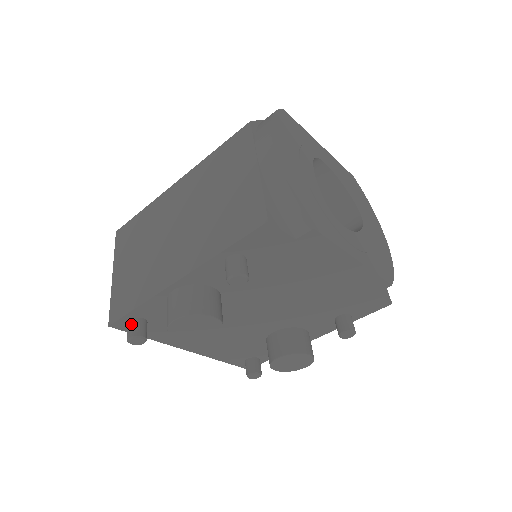
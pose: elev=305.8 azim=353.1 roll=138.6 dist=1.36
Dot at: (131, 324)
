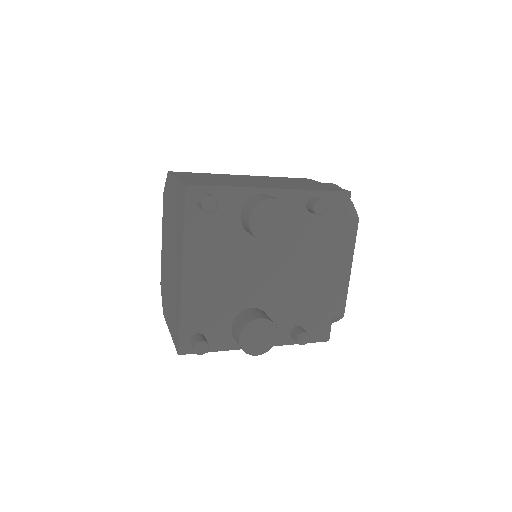
Dot at: (210, 194)
